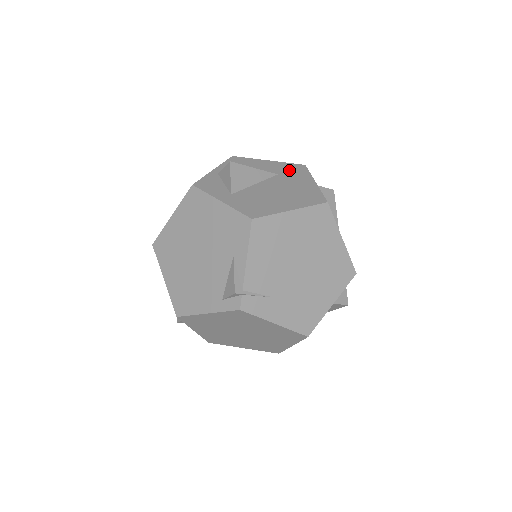
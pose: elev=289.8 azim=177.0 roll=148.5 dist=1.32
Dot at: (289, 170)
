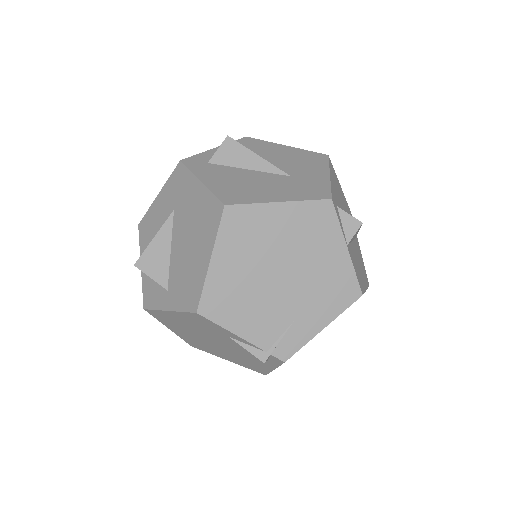
Dot at: (176, 190)
